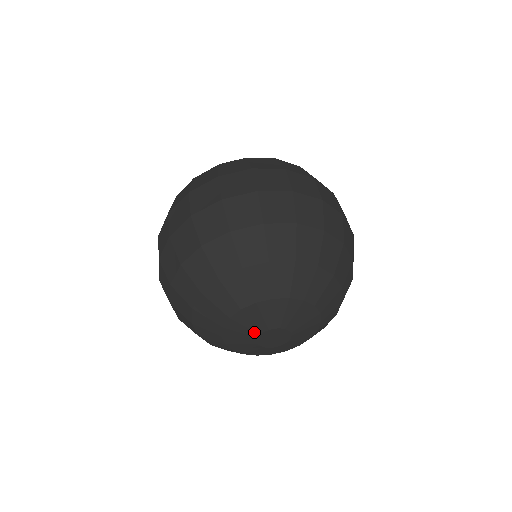
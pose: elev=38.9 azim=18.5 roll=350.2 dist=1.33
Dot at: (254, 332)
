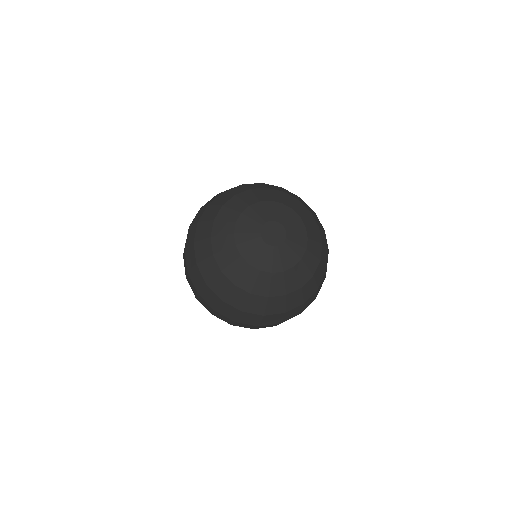
Dot at: (256, 228)
